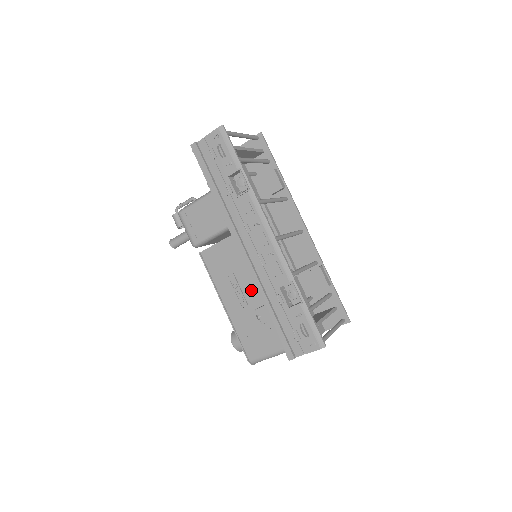
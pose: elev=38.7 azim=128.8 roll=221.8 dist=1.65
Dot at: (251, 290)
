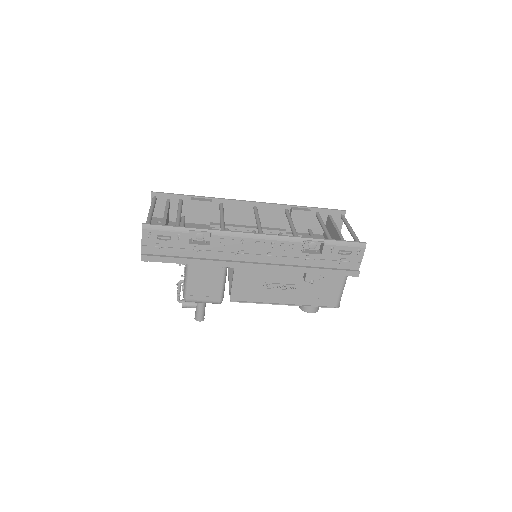
Dot at: (287, 276)
